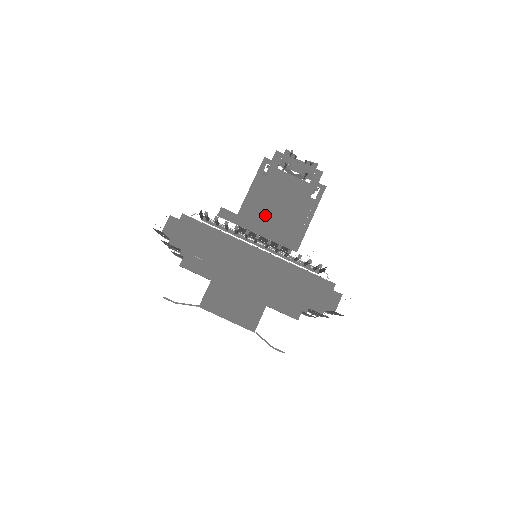
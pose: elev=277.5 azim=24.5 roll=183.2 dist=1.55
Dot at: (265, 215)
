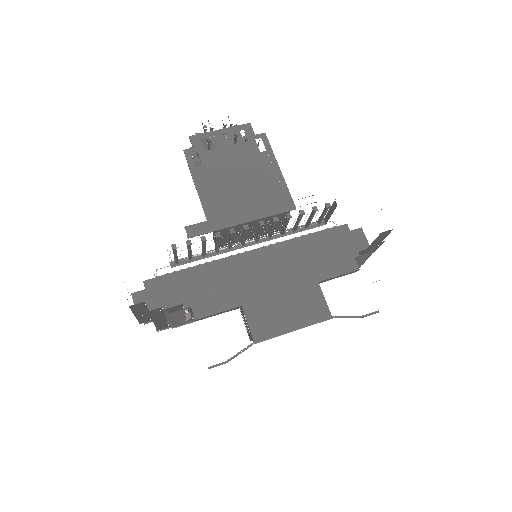
Dot at: (234, 200)
